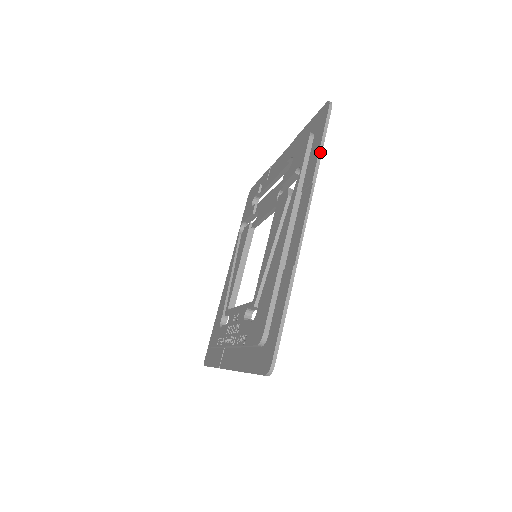
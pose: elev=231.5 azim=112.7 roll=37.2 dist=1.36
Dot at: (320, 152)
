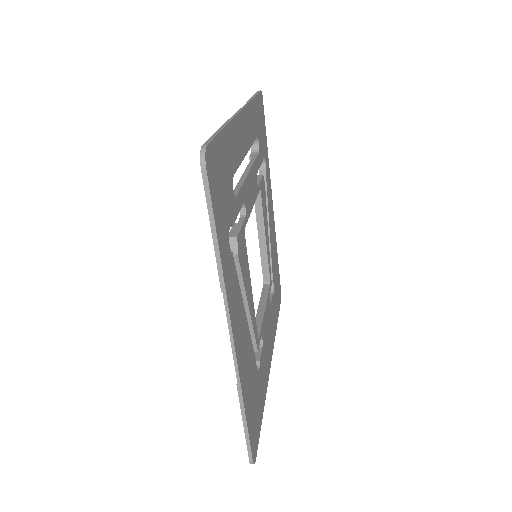
Dot at: (215, 247)
